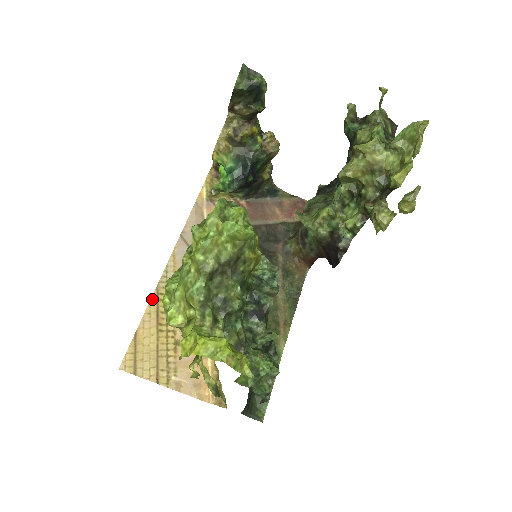
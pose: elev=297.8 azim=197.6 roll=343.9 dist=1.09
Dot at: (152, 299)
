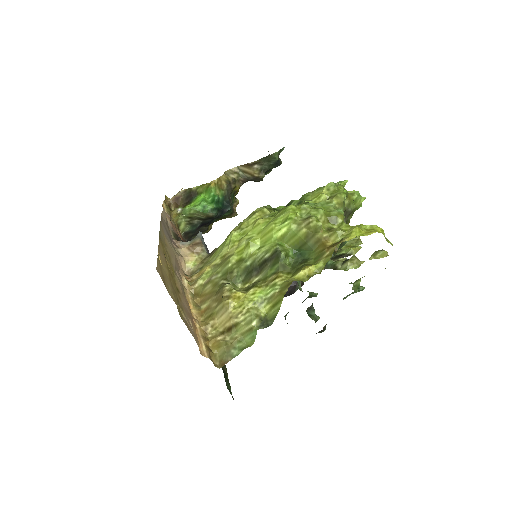
Dot at: (160, 241)
